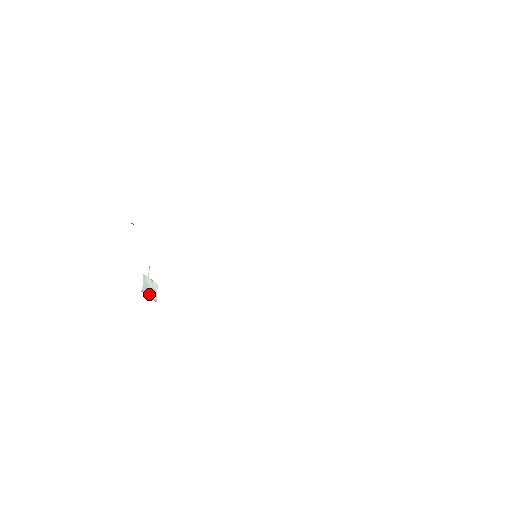
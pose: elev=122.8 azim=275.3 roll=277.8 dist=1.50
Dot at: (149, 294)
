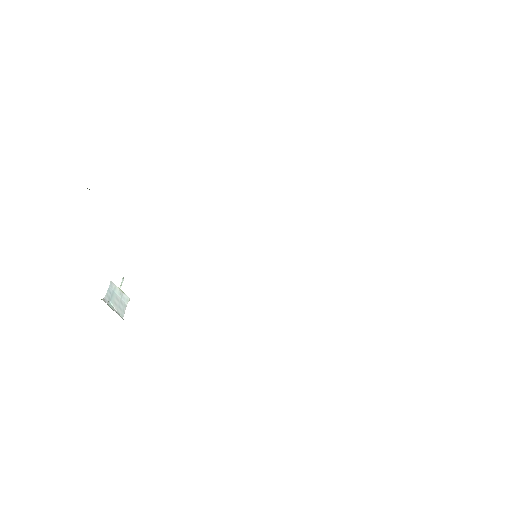
Dot at: (114, 306)
